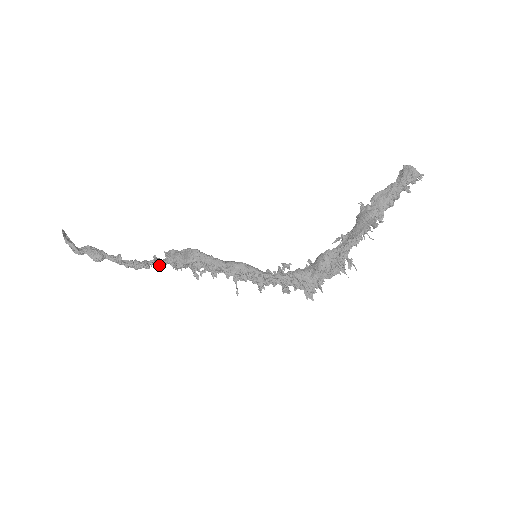
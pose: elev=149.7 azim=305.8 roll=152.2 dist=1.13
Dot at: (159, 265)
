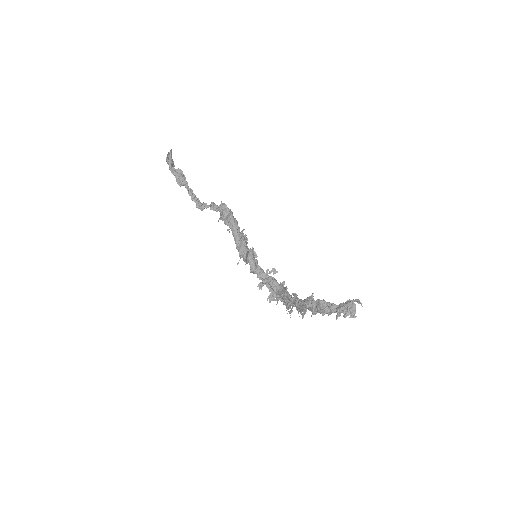
Dot at: occluded
